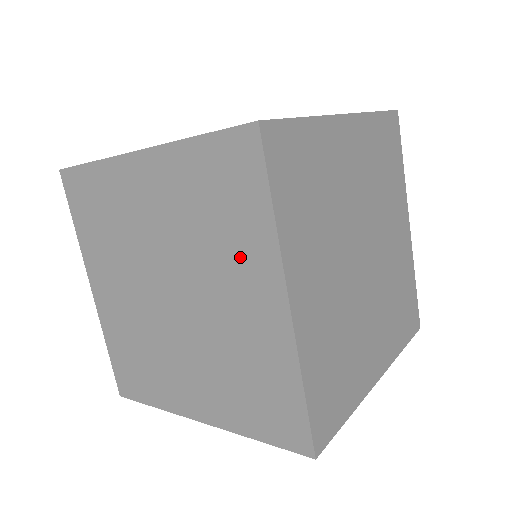
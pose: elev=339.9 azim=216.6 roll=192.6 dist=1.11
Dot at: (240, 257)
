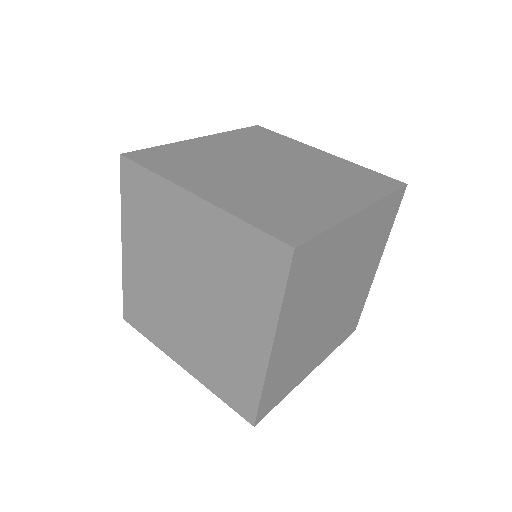
Dot at: (249, 307)
